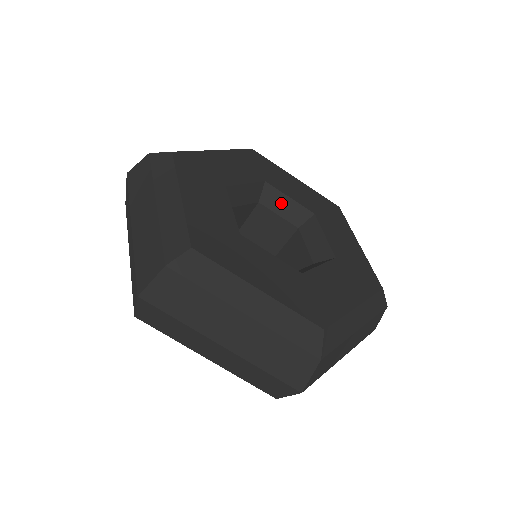
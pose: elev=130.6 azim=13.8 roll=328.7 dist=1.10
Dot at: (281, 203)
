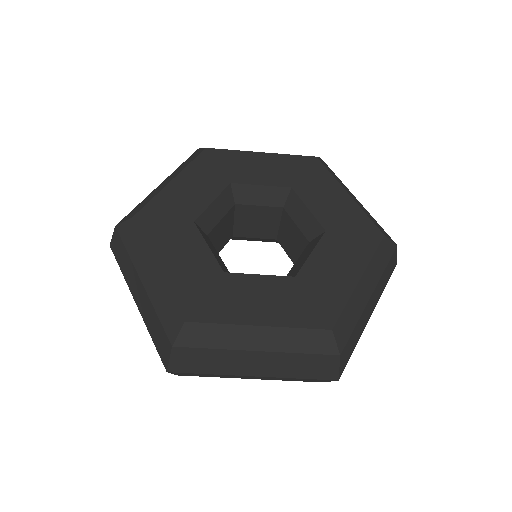
Dot at: (255, 194)
